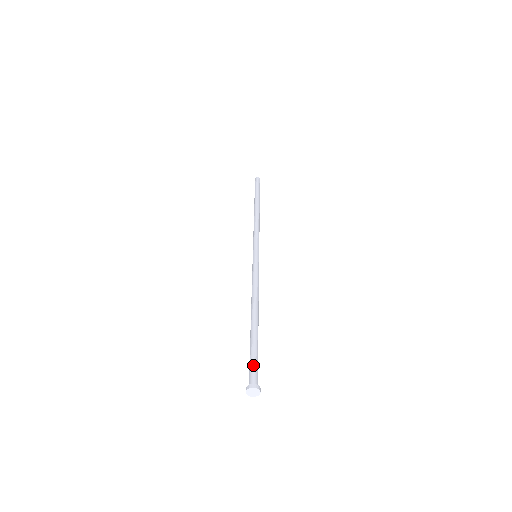
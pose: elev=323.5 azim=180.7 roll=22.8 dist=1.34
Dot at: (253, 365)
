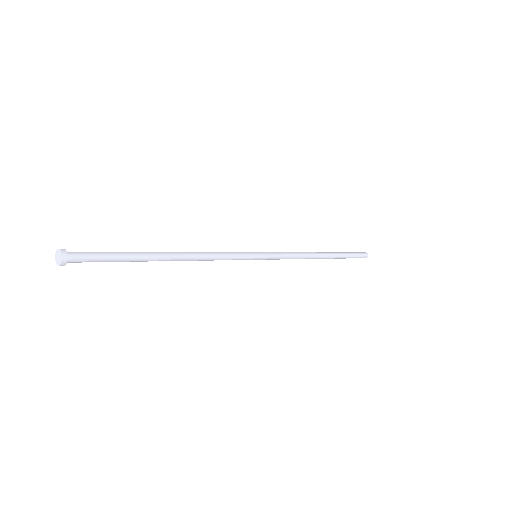
Dot at: (92, 254)
